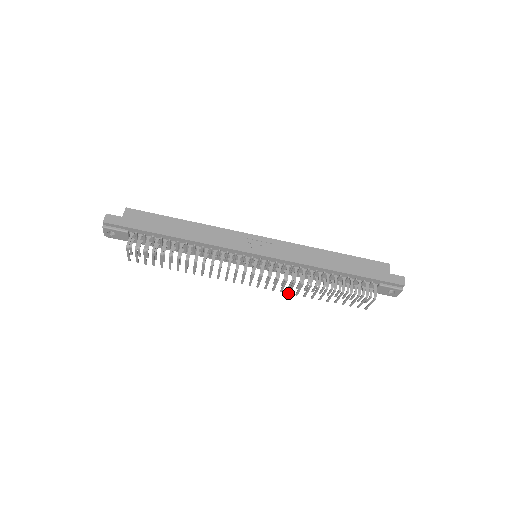
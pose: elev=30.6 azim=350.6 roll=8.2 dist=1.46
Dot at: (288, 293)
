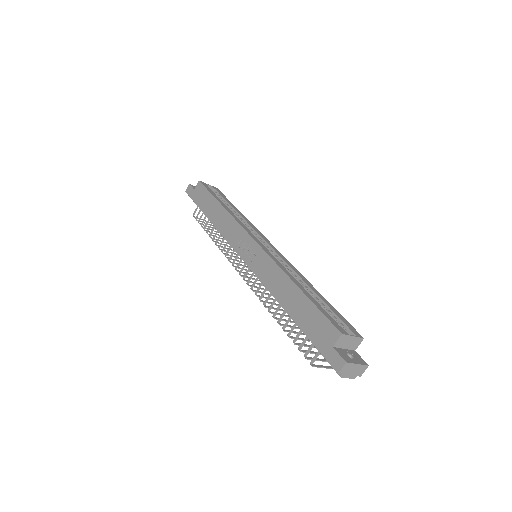
Dot at: occluded
